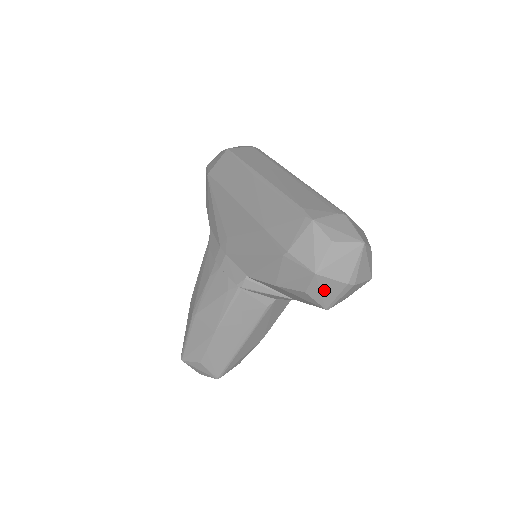
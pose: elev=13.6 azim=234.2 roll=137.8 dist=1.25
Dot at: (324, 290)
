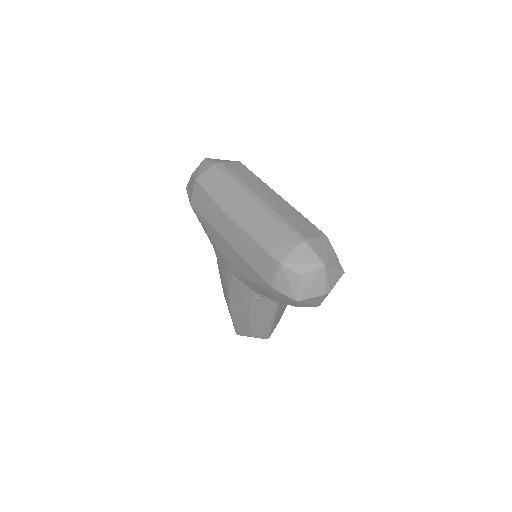
Dot at: (309, 303)
